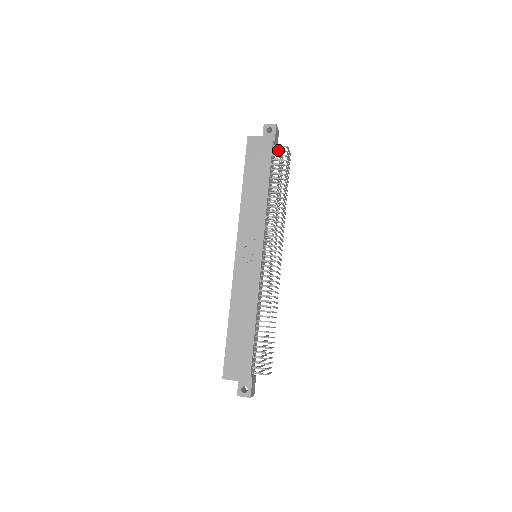
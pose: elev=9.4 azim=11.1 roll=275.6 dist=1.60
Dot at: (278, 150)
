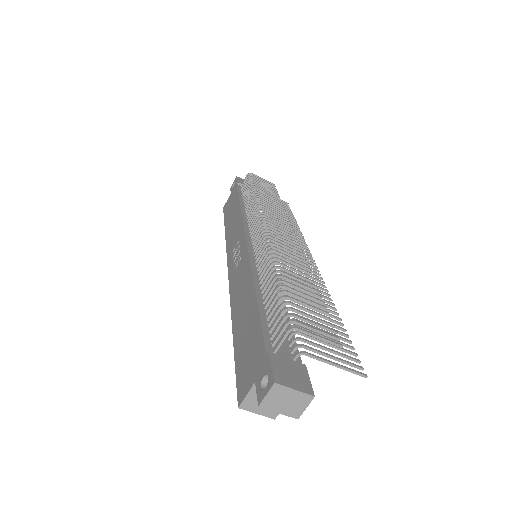
Dot at: (243, 183)
